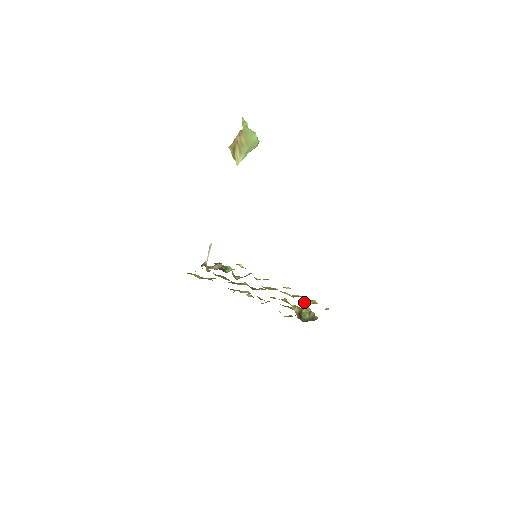
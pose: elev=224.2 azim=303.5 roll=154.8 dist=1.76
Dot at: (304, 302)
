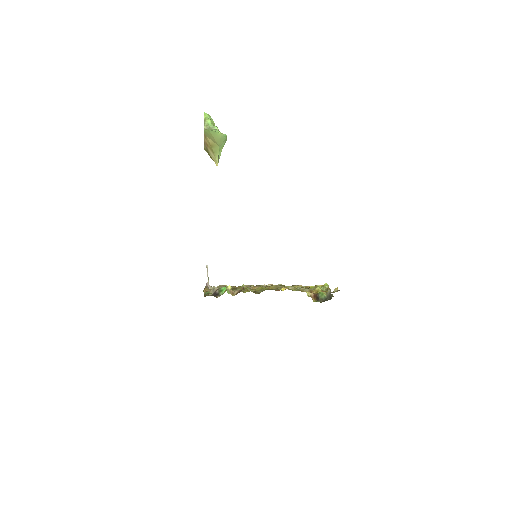
Dot at: occluded
